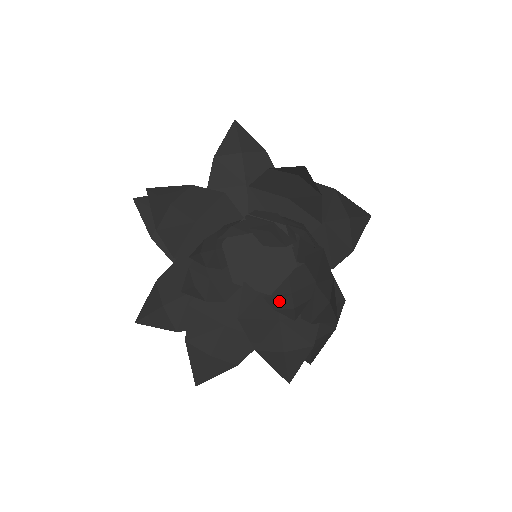
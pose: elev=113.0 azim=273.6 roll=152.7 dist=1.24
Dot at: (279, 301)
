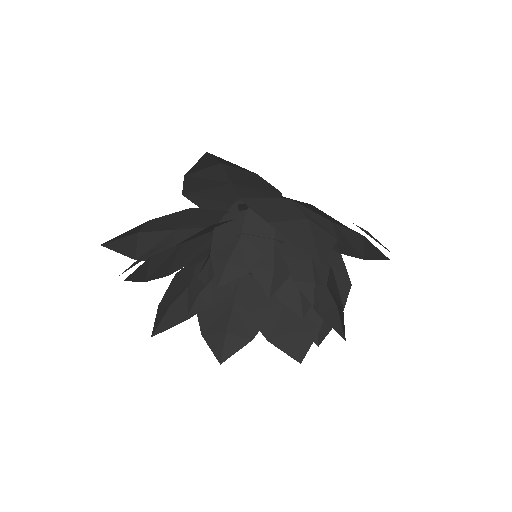
Dot at: (285, 290)
